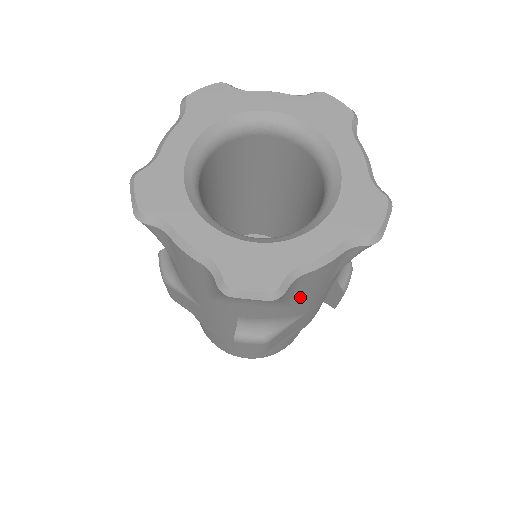
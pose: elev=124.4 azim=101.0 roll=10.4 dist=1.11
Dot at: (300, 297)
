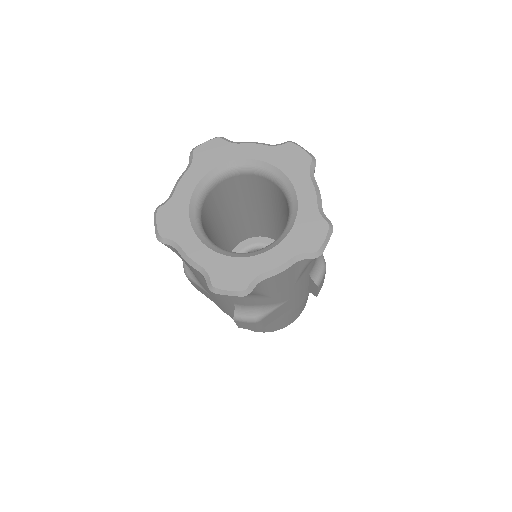
Dot at: (273, 292)
